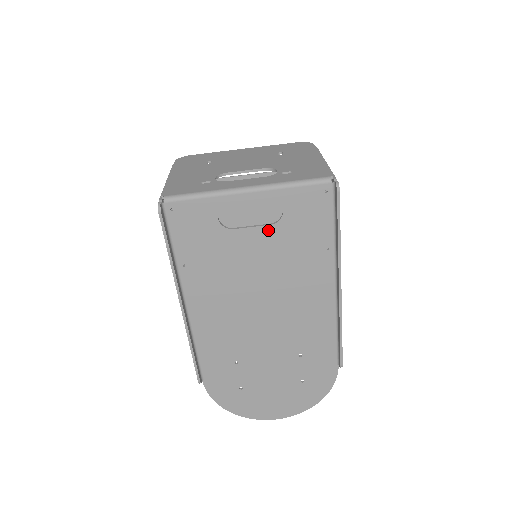
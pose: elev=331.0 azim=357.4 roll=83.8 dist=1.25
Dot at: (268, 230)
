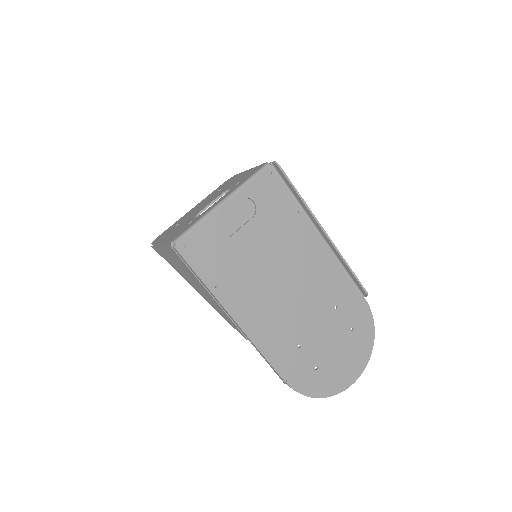
Dot at: (254, 222)
